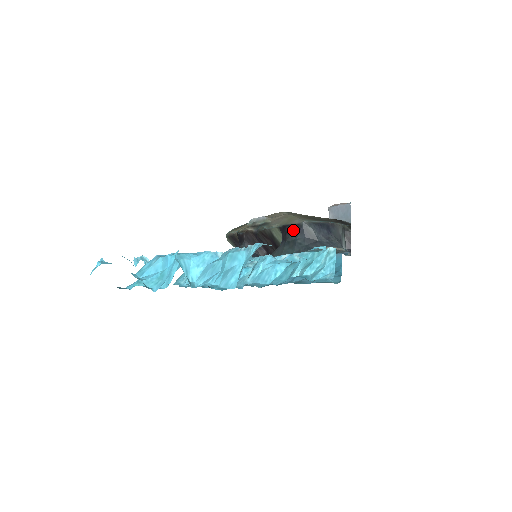
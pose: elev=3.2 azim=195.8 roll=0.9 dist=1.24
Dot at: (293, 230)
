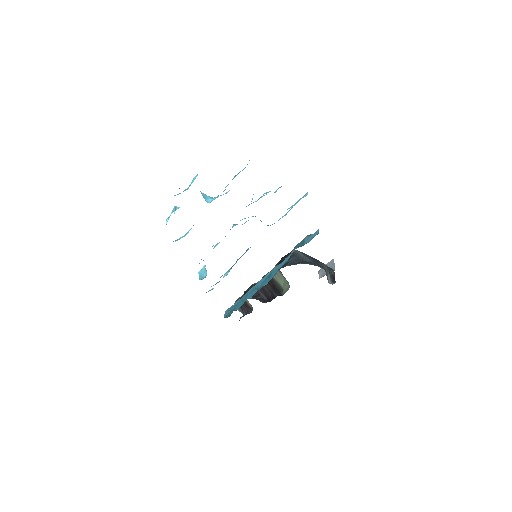
Dot at: (287, 256)
